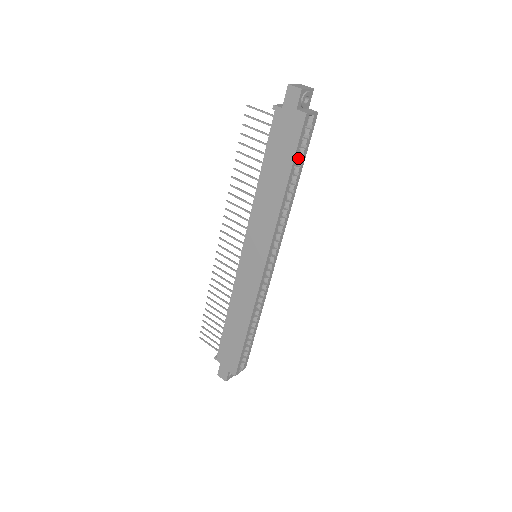
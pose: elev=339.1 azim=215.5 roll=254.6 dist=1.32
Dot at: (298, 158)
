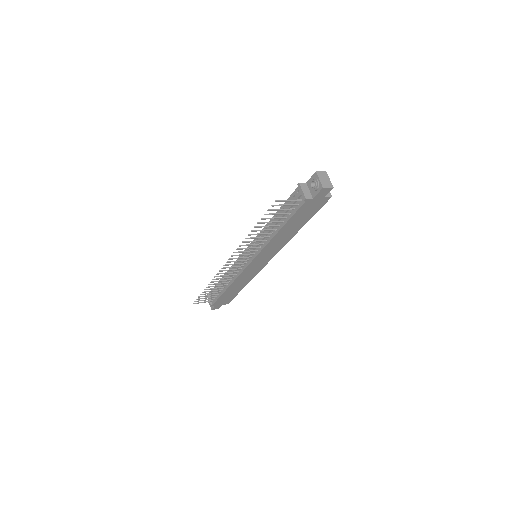
Dot at: occluded
